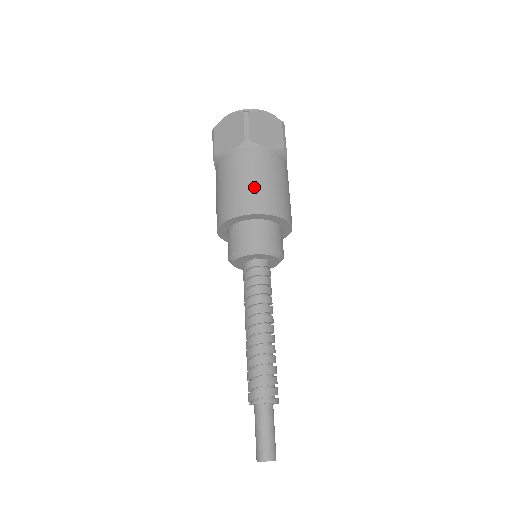
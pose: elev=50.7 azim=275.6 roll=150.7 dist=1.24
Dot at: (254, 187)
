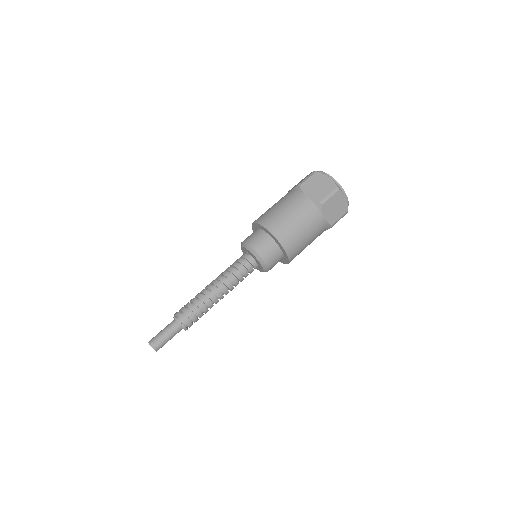
Dot at: (295, 230)
